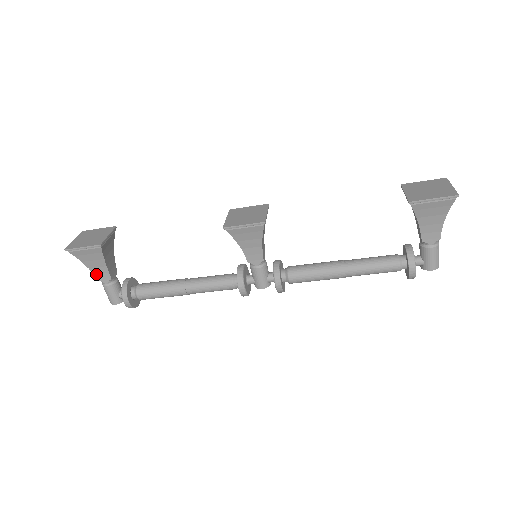
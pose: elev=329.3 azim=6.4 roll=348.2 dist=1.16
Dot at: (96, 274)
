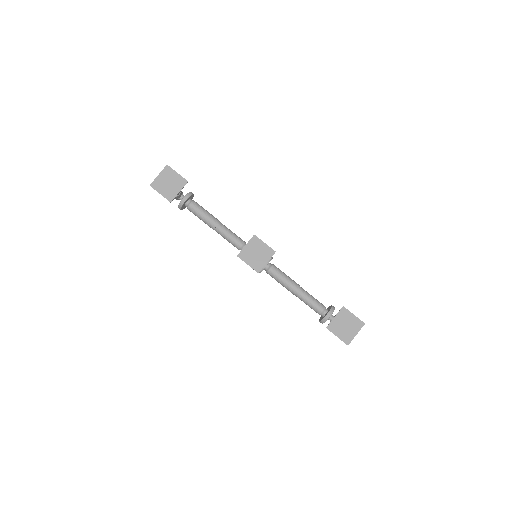
Dot at: occluded
